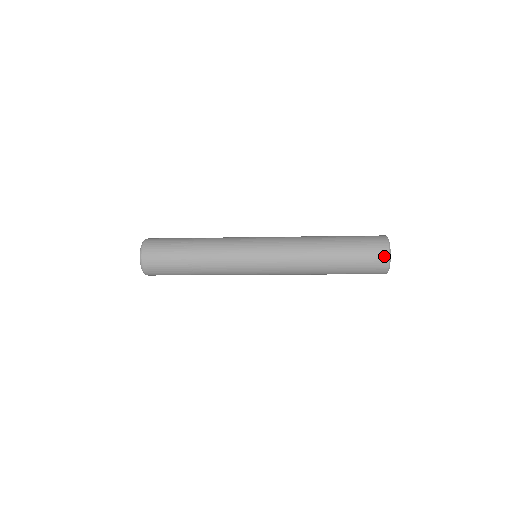
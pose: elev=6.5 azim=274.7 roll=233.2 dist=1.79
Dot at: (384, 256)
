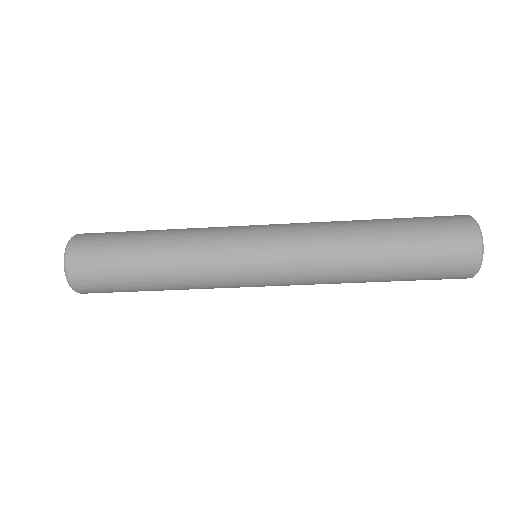
Dot at: (472, 257)
